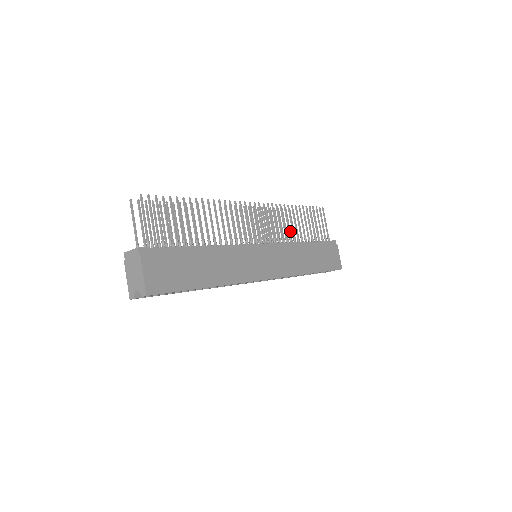
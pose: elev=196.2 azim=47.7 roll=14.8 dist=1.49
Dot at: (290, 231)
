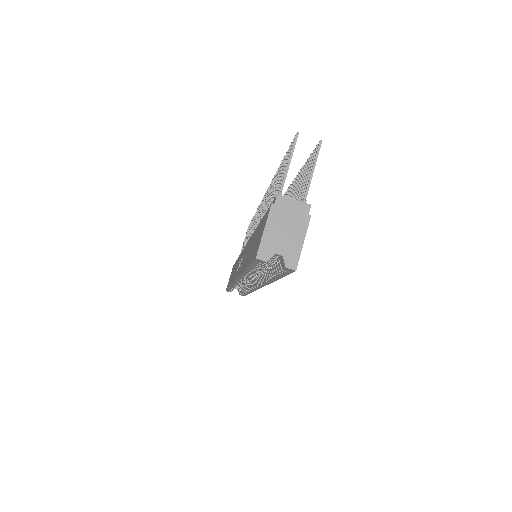
Dot at: occluded
